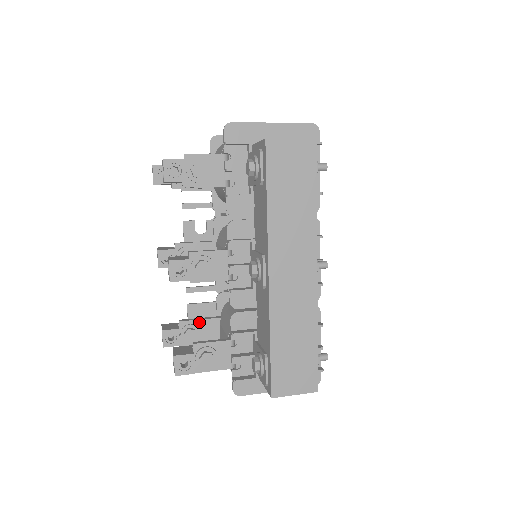
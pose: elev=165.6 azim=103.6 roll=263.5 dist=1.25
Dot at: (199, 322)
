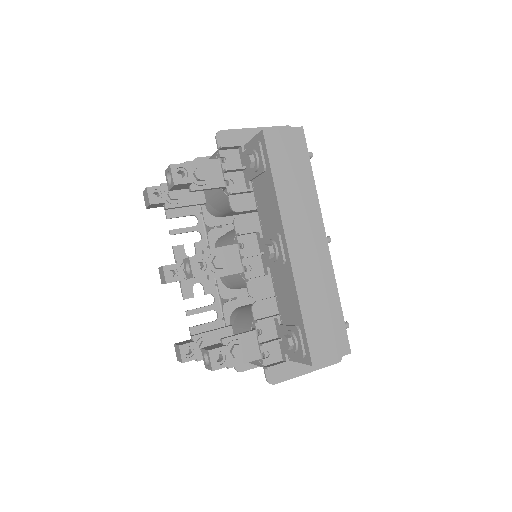
Dot at: (211, 333)
